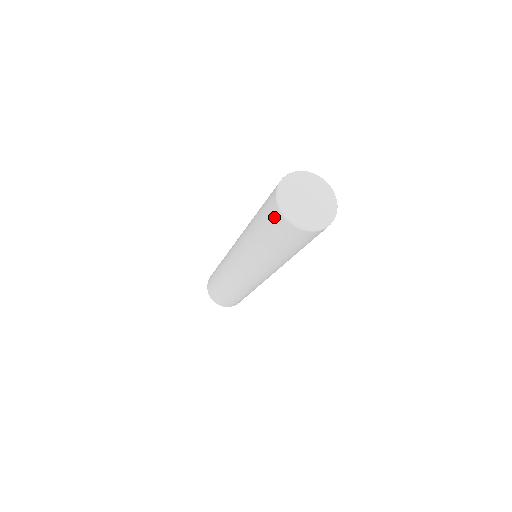
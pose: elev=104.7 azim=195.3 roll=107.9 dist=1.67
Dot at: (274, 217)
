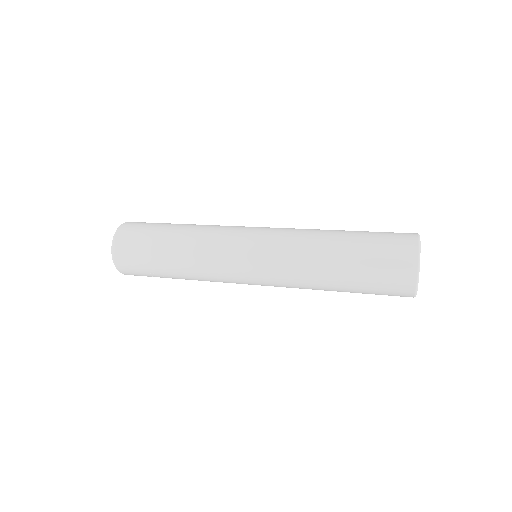
Dot at: (401, 265)
